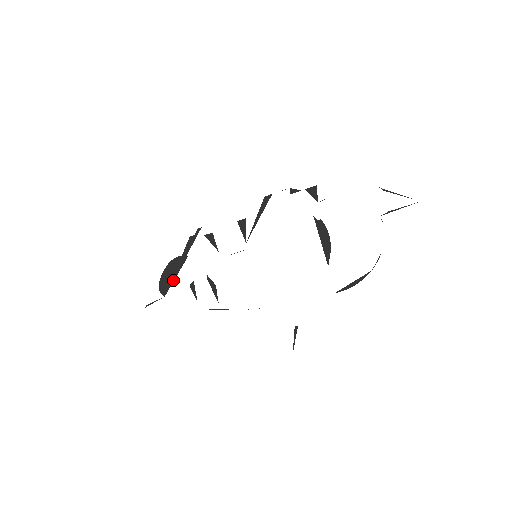
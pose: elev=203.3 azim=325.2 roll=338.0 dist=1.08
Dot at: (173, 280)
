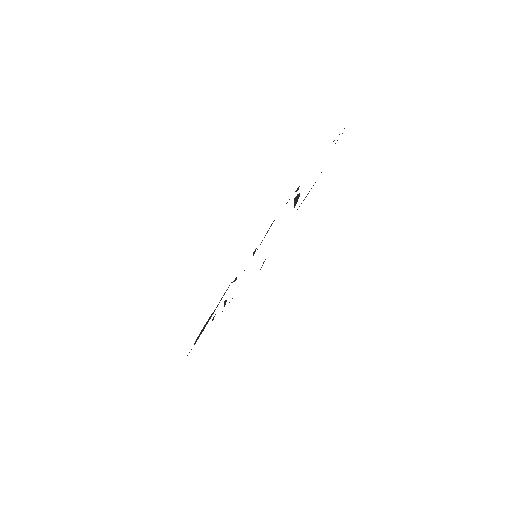
Dot at: (204, 328)
